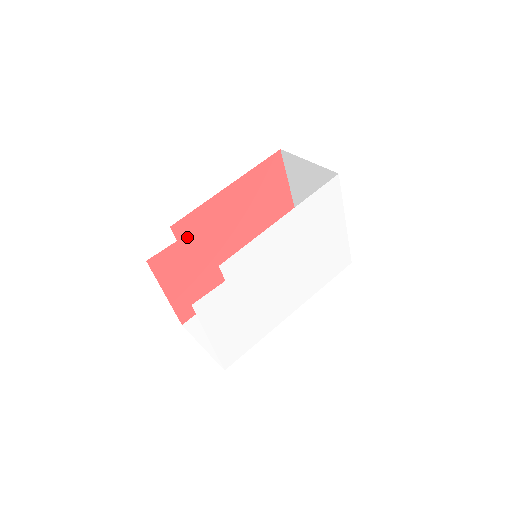
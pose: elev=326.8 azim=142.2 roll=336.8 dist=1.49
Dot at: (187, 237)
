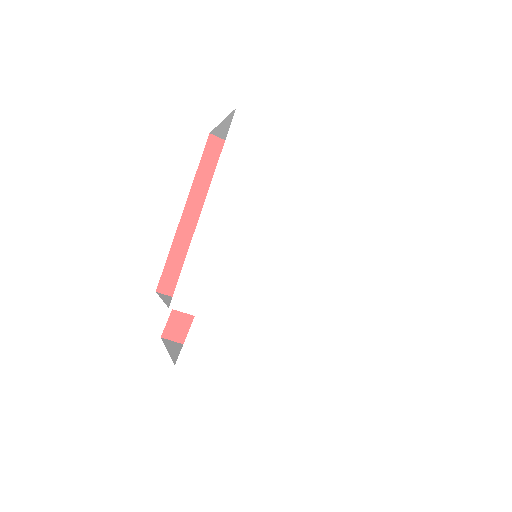
Dot at: occluded
